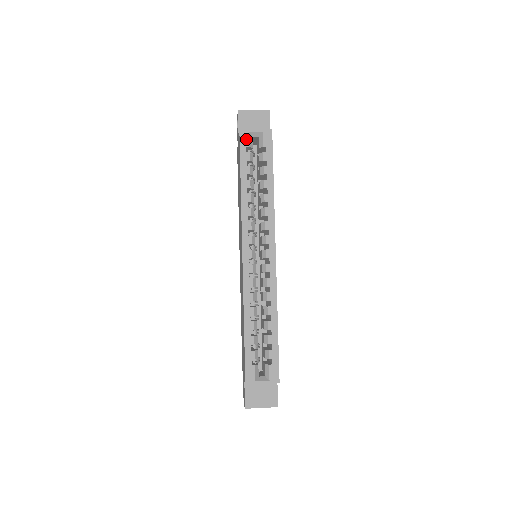
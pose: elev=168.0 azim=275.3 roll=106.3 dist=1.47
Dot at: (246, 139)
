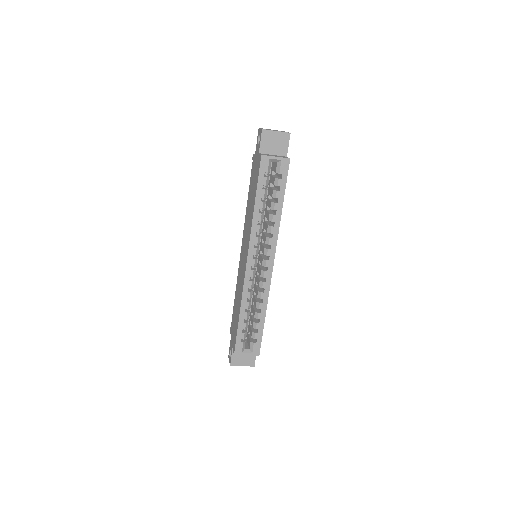
Dot at: (266, 165)
